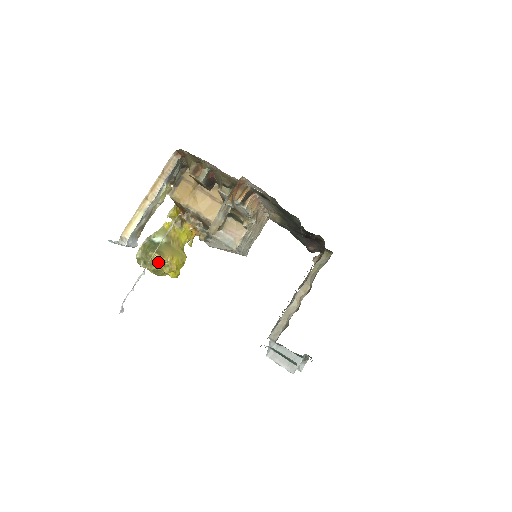
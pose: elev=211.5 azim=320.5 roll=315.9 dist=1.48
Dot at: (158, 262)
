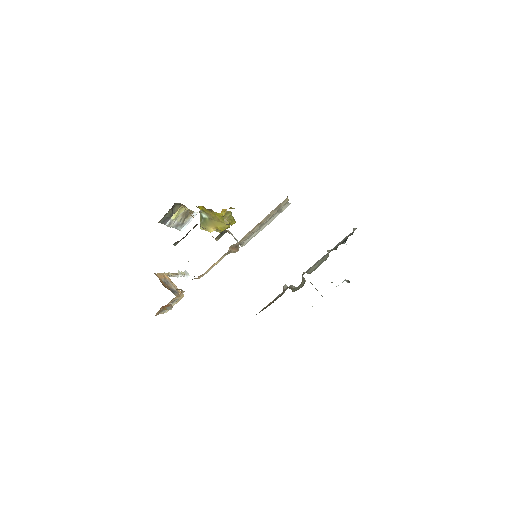
Dot at: occluded
